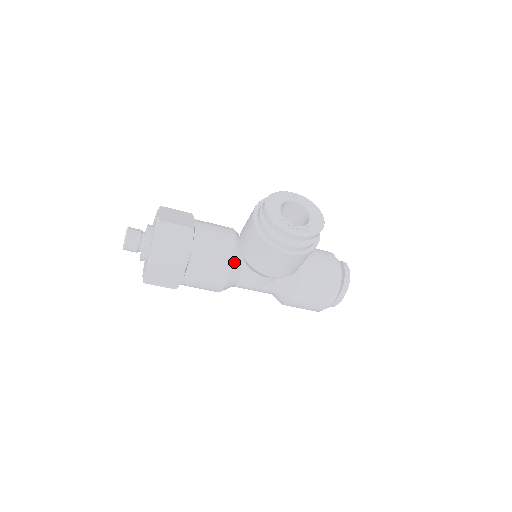
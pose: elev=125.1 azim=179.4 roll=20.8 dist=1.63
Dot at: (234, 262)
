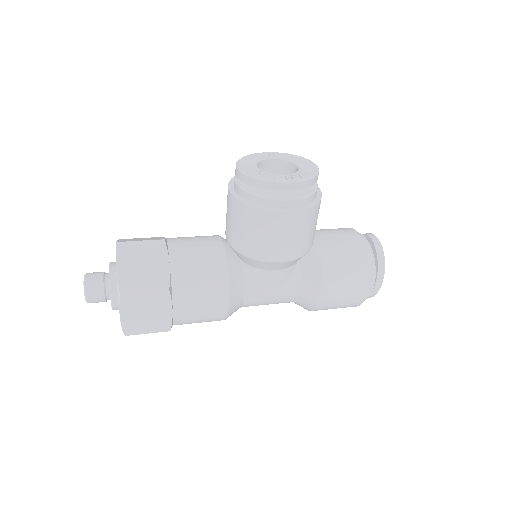
Dot at: (229, 265)
